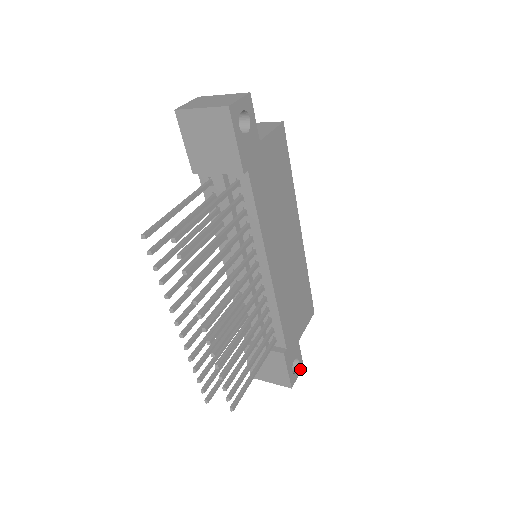
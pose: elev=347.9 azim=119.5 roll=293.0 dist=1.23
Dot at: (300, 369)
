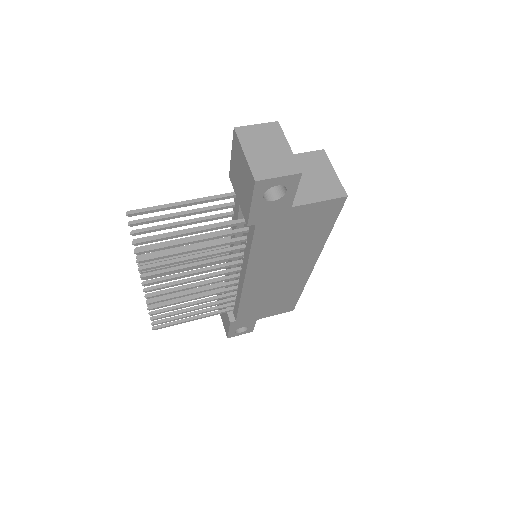
Dot at: (247, 332)
